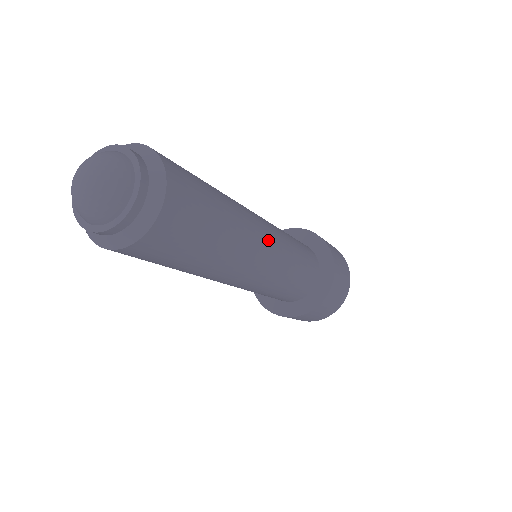
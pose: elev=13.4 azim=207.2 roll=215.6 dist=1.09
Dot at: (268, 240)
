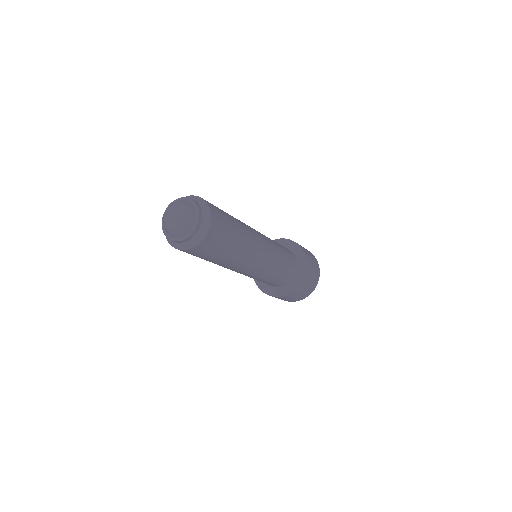
Dot at: (255, 230)
